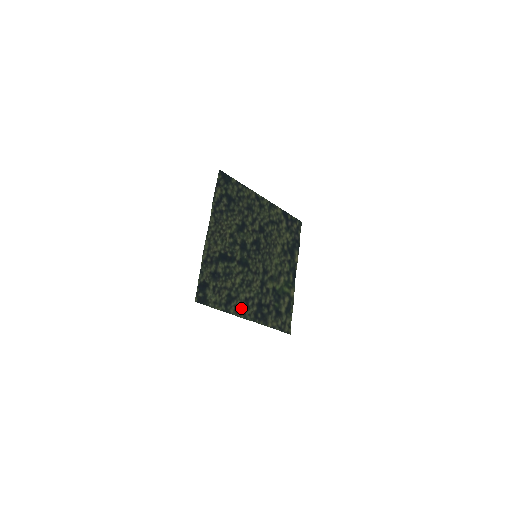
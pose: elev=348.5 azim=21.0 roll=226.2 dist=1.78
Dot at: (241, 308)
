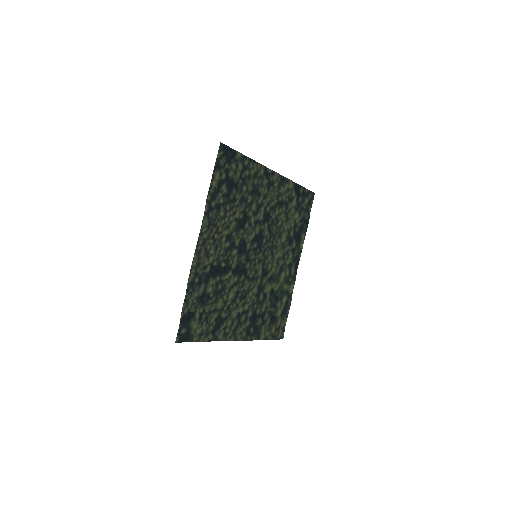
Dot at: (231, 328)
